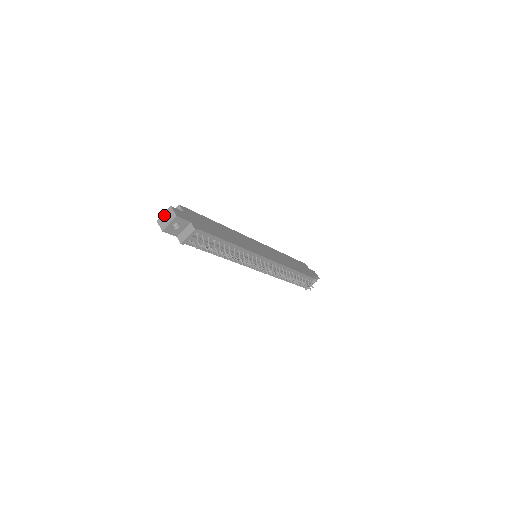
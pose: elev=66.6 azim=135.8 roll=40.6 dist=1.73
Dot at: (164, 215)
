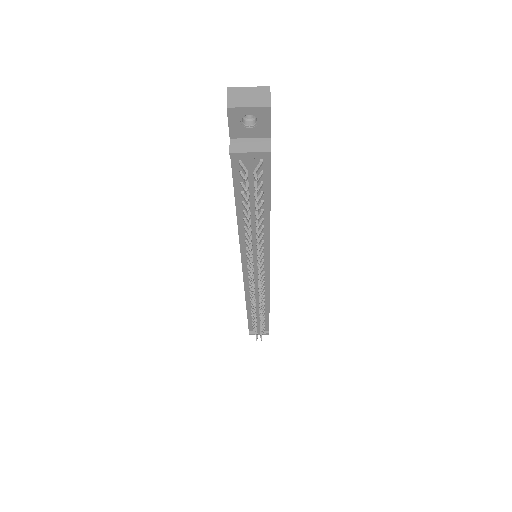
Dot at: (248, 89)
